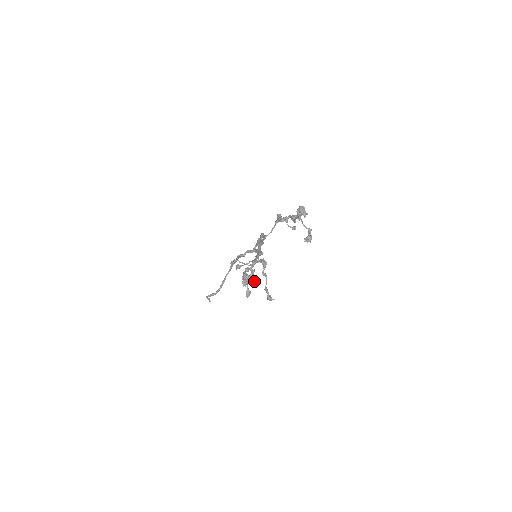
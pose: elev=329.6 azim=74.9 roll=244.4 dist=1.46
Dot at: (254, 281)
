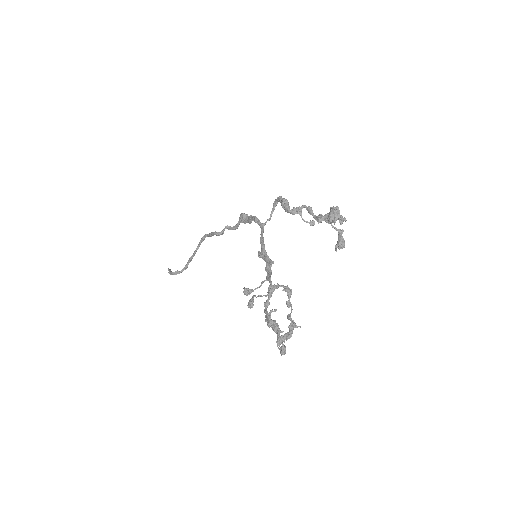
Dot at: occluded
